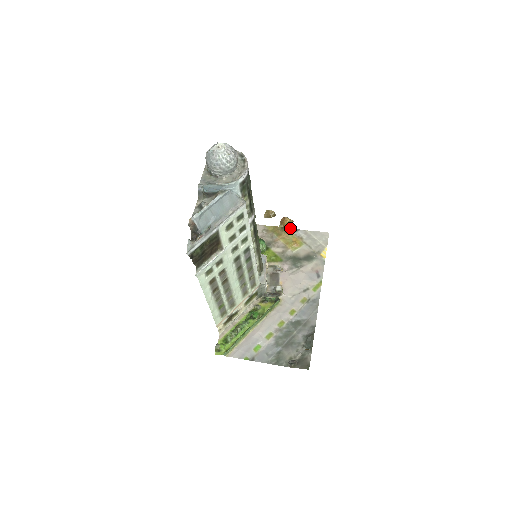
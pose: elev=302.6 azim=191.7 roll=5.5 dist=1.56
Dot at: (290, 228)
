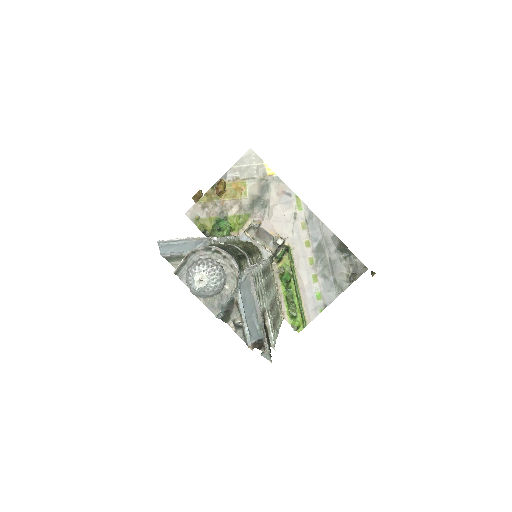
Dot at: (218, 180)
